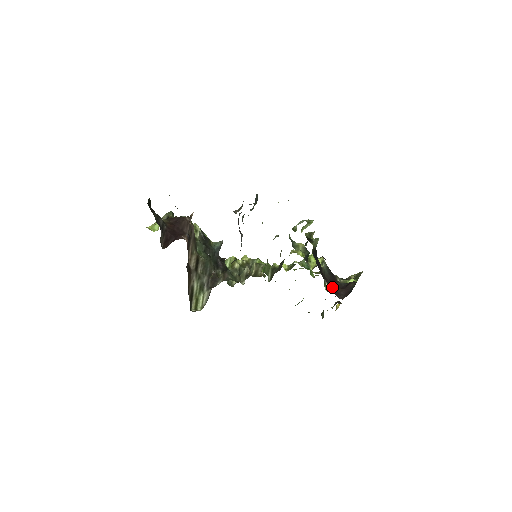
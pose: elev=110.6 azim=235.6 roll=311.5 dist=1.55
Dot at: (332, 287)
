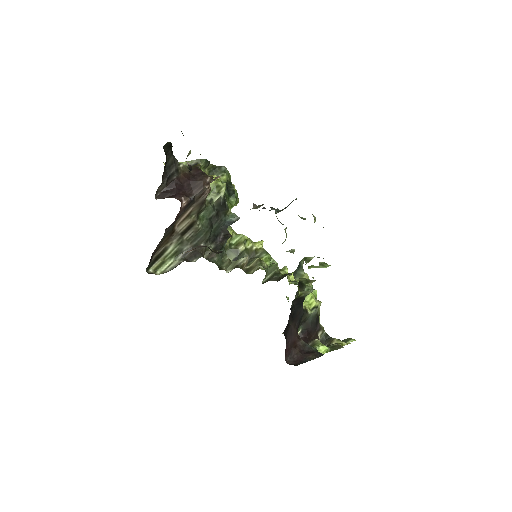
Dot at: (290, 344)
